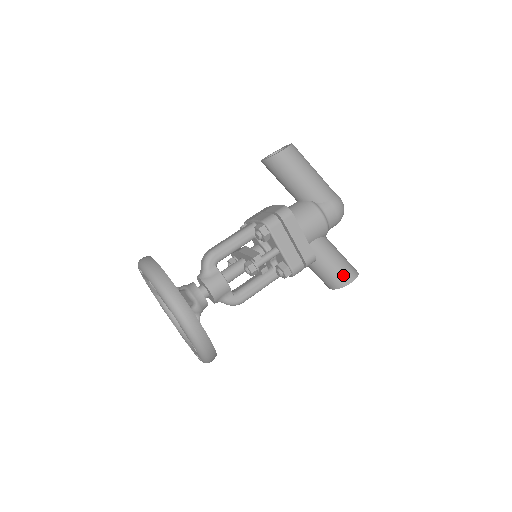
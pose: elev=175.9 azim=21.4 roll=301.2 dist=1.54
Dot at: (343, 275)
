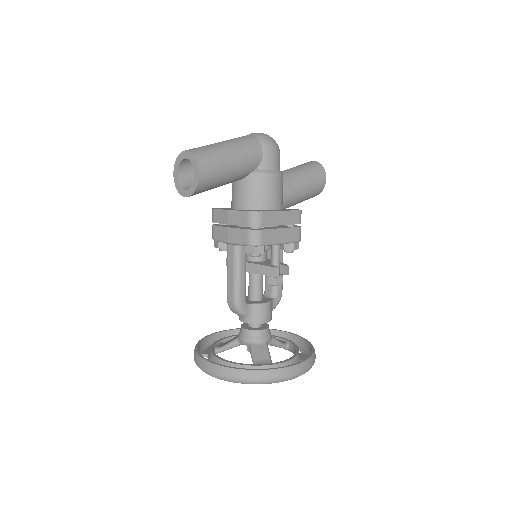
Dot at: (318, 185)
